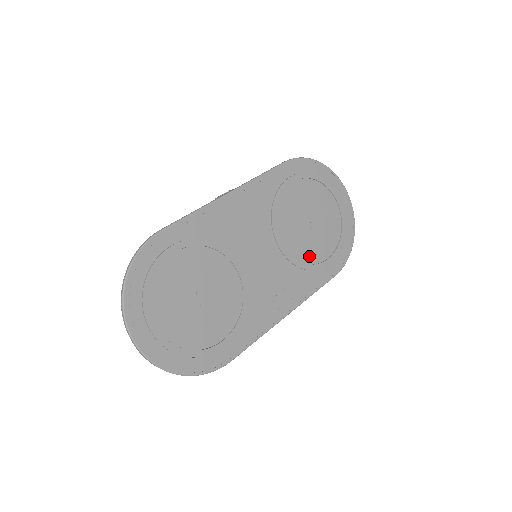
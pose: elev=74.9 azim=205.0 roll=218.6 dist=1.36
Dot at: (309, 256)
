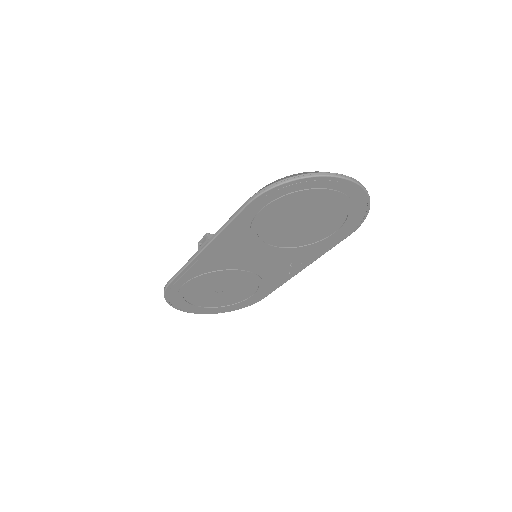
Dot at: (311, 239)
